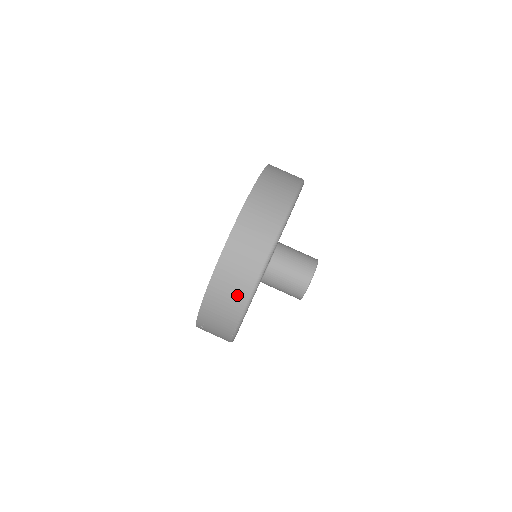
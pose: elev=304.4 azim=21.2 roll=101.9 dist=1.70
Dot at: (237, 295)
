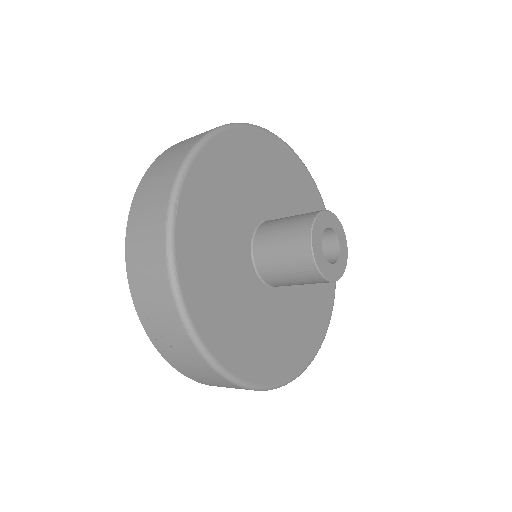
Dot at: (153, 245)
